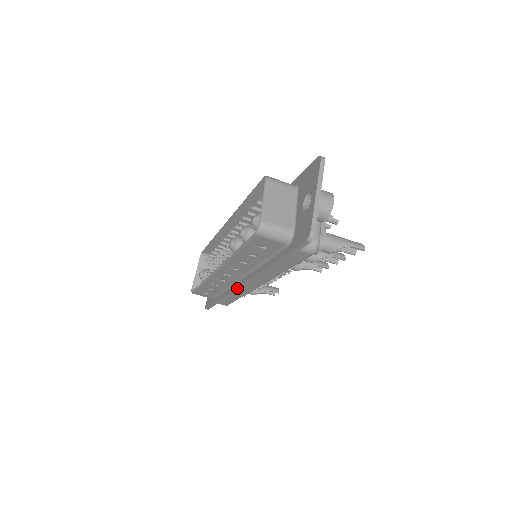
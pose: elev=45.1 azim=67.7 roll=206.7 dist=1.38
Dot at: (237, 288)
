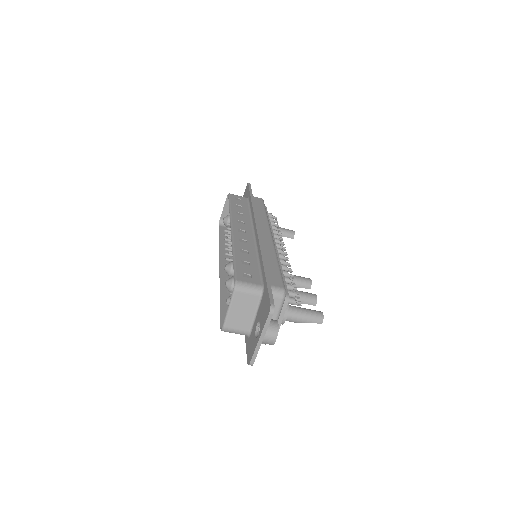
Dot at: occluded
